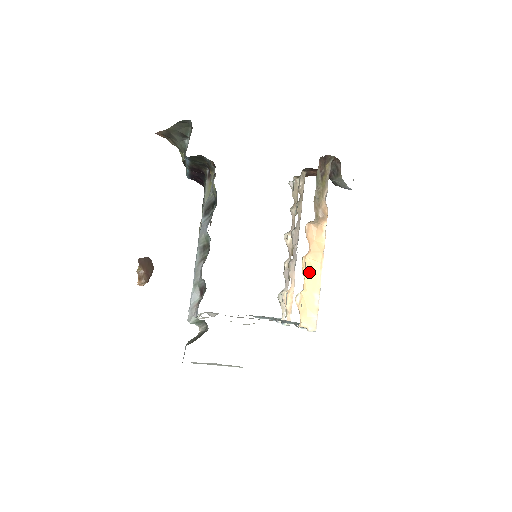
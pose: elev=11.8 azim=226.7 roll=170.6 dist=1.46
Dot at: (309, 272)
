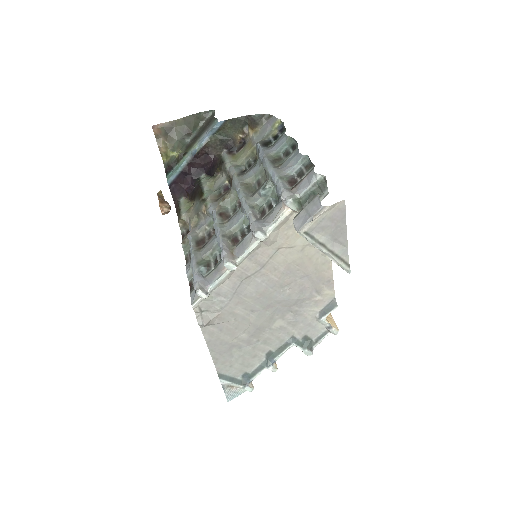
Dot at: occluded
